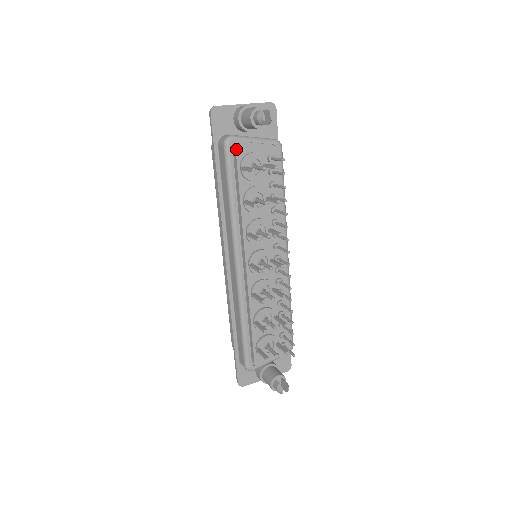
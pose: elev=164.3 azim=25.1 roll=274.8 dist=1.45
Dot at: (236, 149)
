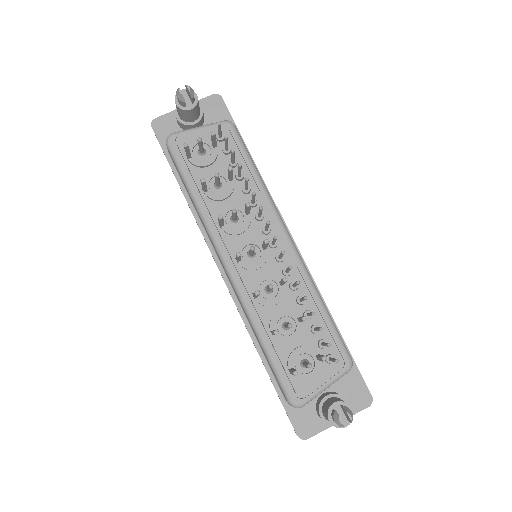
Dot at: (176, 142)
